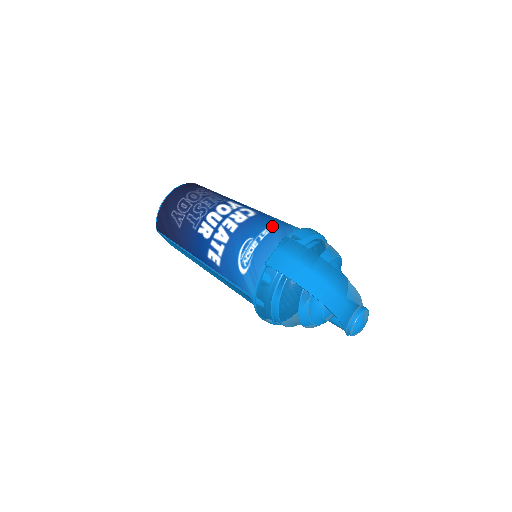
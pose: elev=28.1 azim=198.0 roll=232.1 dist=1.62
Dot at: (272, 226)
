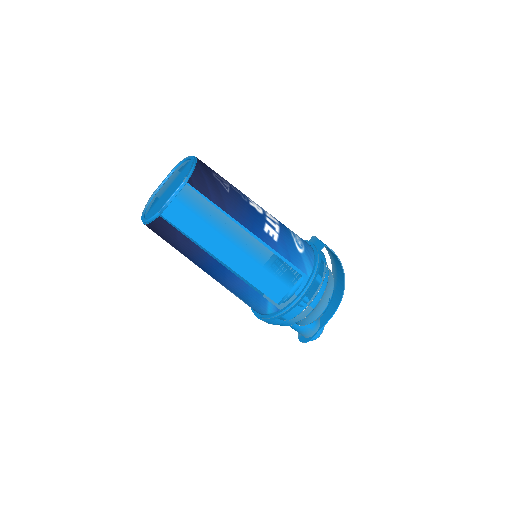
Dot at: occluded
